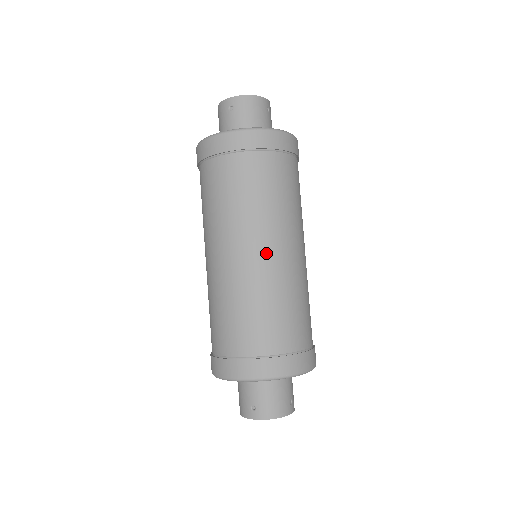
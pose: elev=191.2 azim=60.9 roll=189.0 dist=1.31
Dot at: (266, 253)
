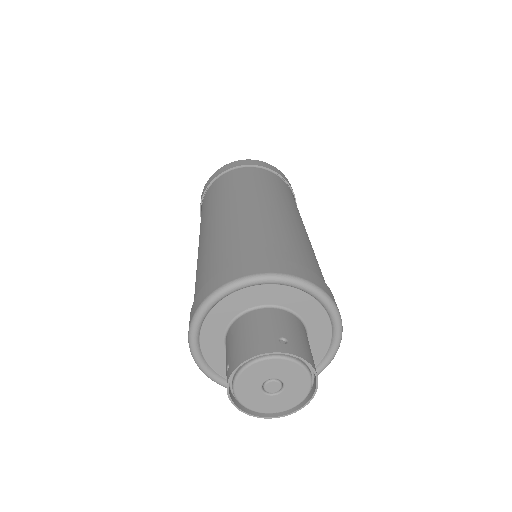
Dot at: (220, 216)
